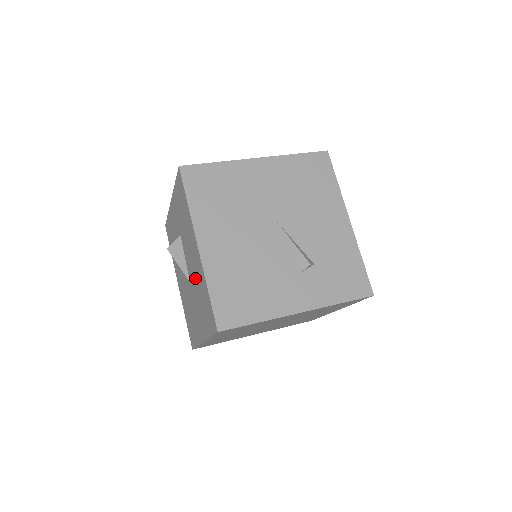
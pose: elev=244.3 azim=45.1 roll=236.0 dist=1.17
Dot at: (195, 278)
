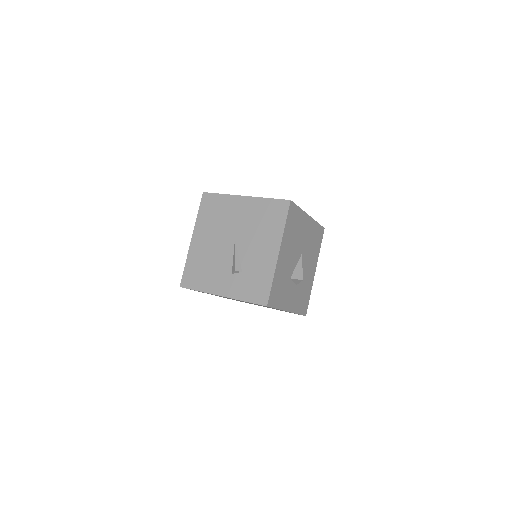
Dot at: occluded
